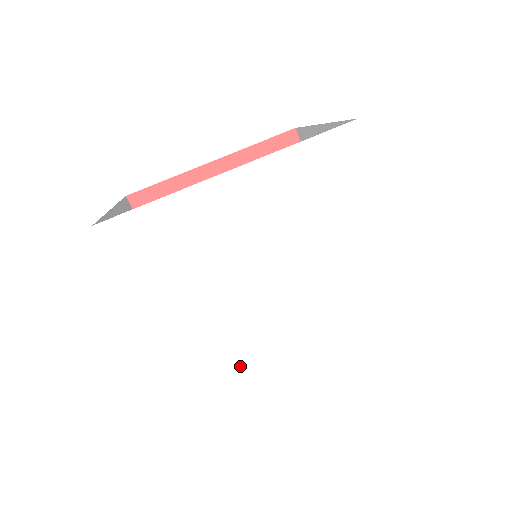
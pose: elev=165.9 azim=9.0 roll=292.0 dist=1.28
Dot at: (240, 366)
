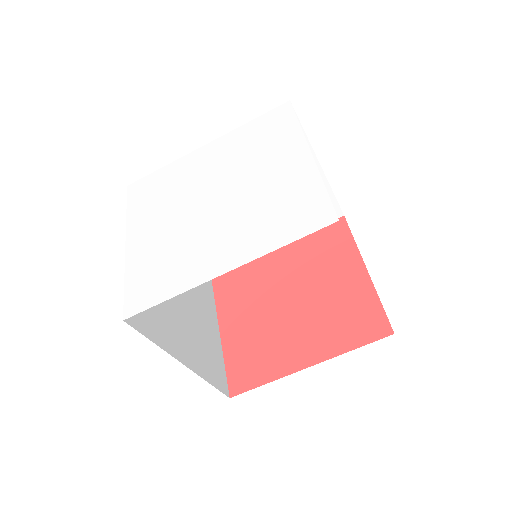
Dot at: (168, 260)
